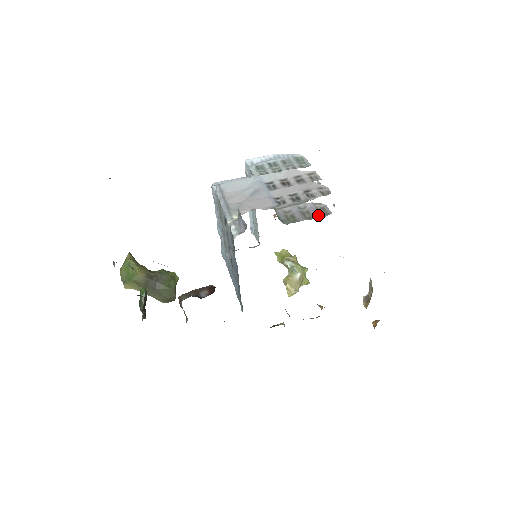
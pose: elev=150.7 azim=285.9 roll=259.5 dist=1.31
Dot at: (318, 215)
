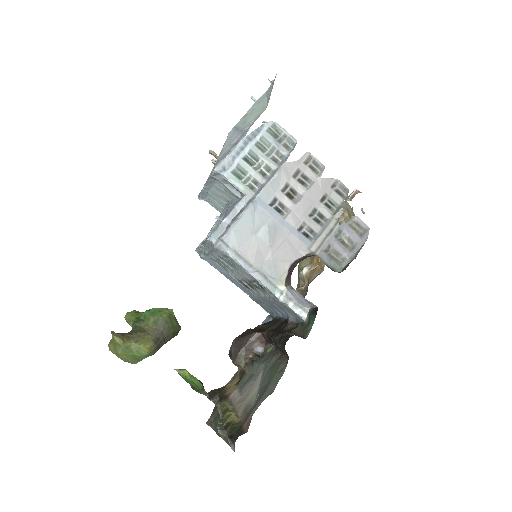
Dot at: (360, 239)
